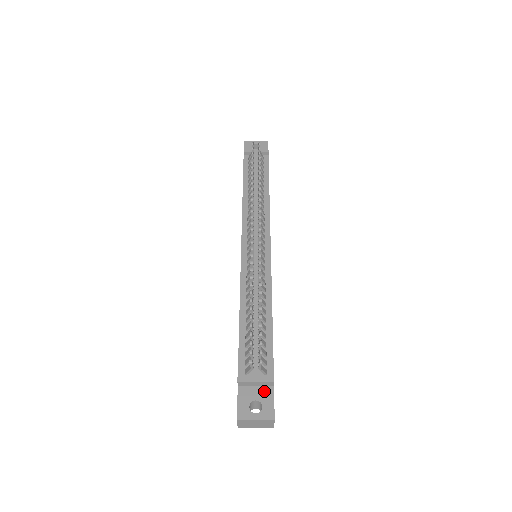
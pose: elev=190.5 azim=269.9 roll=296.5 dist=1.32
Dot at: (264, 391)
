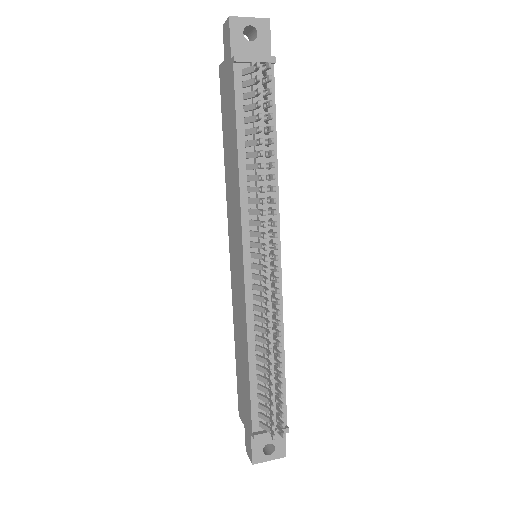
Dot at: occluded
